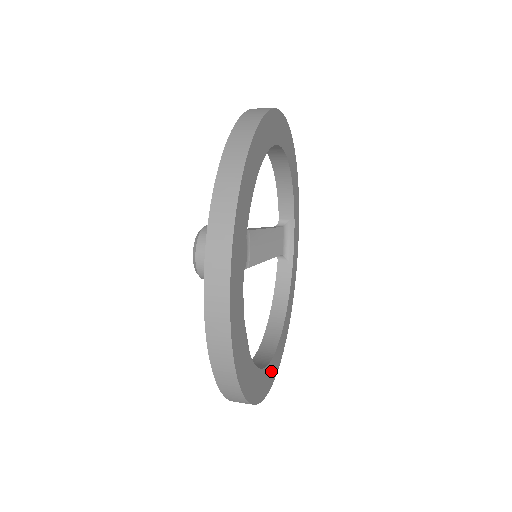
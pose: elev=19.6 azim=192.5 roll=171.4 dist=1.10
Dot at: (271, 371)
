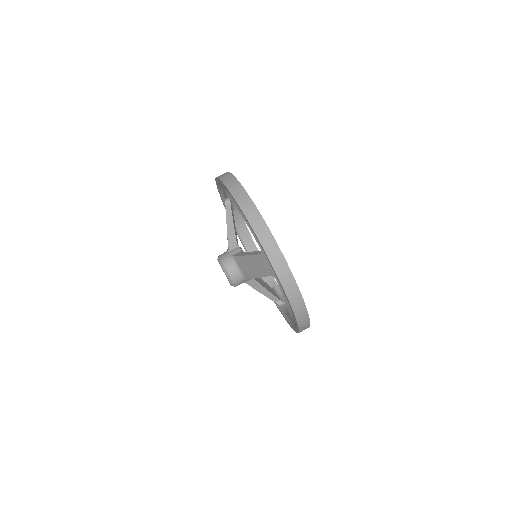
Dot at: occluded
